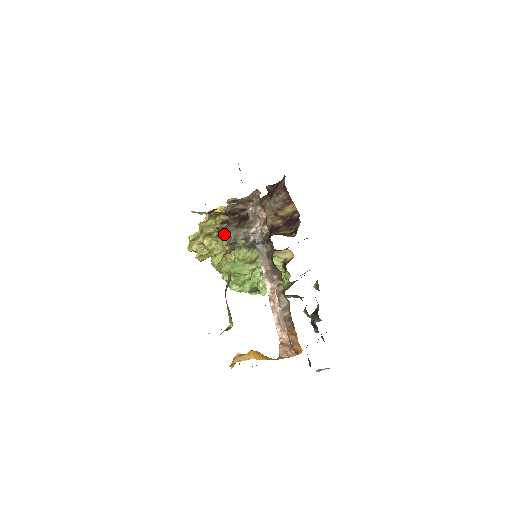
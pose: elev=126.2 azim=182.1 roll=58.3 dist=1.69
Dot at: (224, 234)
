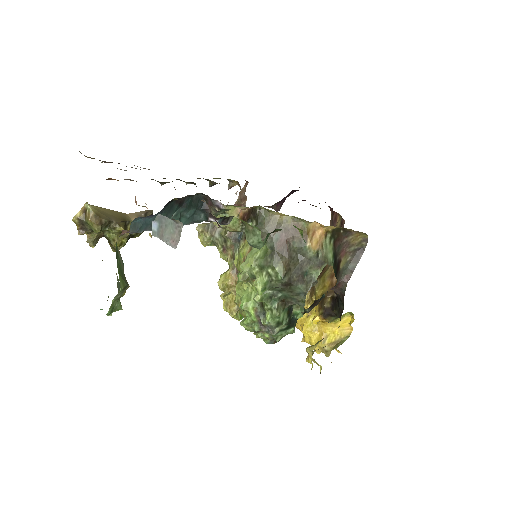
Dot at: (202, 224)
